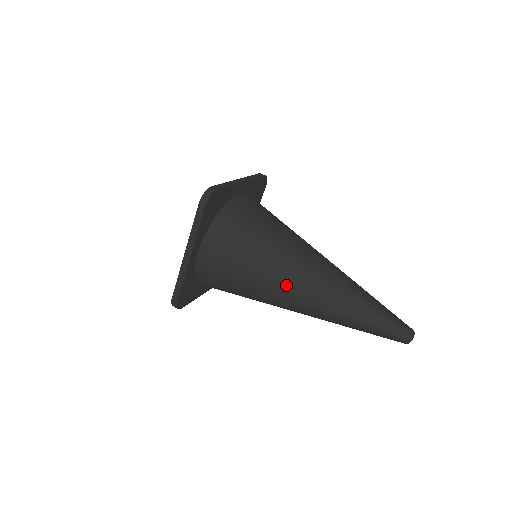
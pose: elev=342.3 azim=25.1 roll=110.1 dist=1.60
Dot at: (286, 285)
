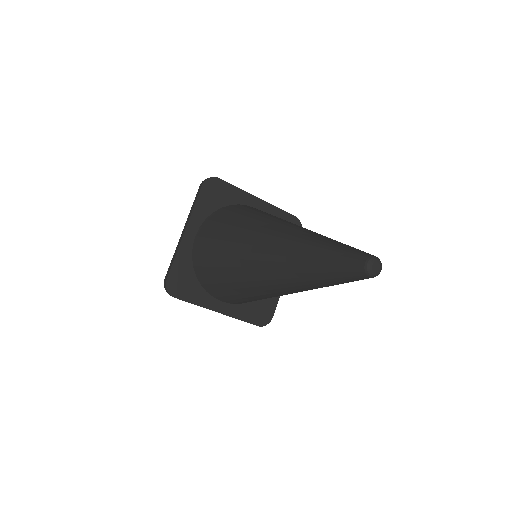
Dot at: (252, 240)
